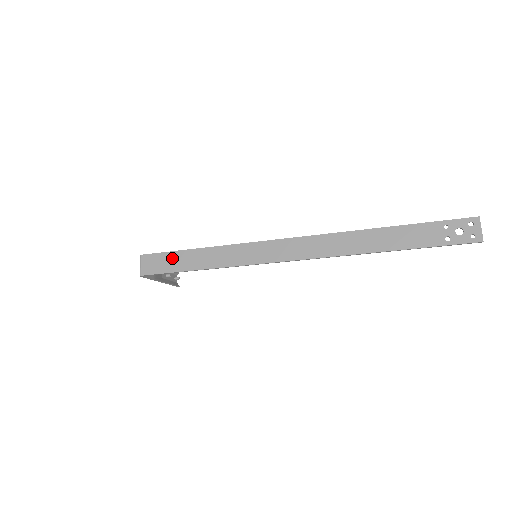
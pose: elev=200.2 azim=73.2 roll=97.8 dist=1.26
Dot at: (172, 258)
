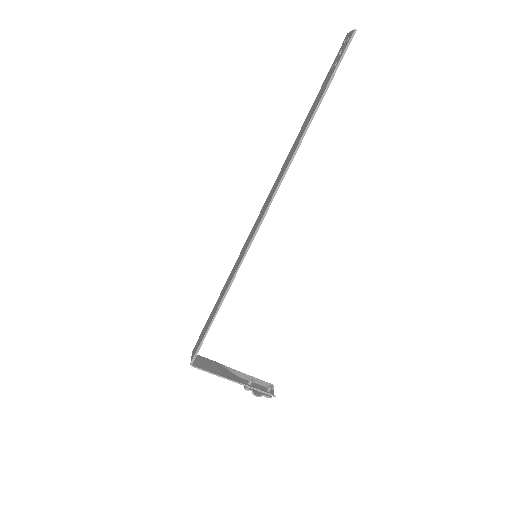
Dot at: (206, 325)
